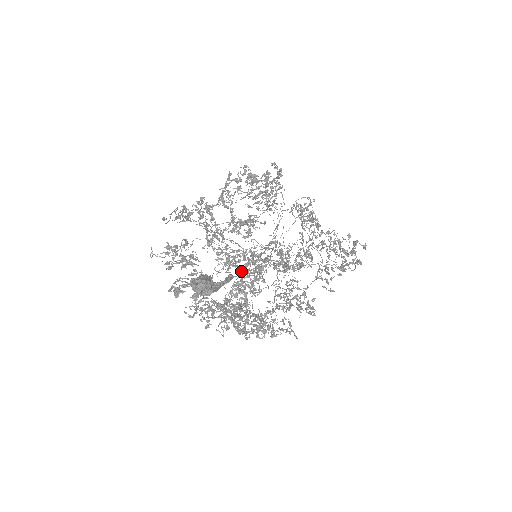
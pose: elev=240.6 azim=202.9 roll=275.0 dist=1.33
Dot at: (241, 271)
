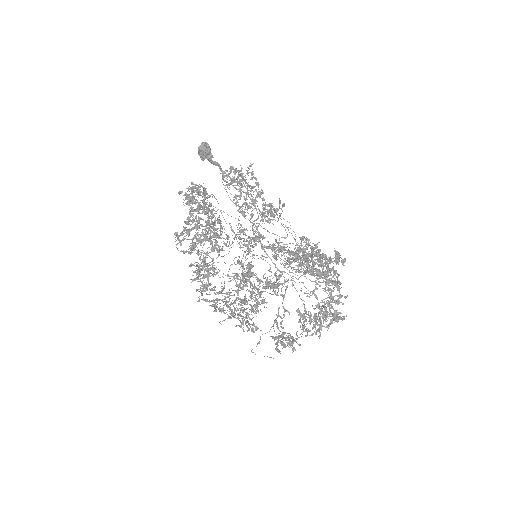
Dot at: occluded
